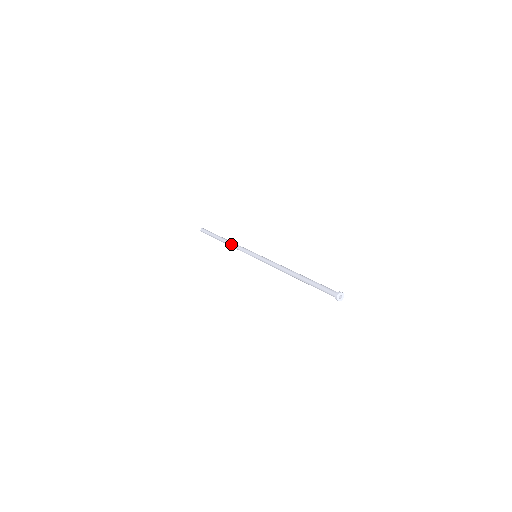
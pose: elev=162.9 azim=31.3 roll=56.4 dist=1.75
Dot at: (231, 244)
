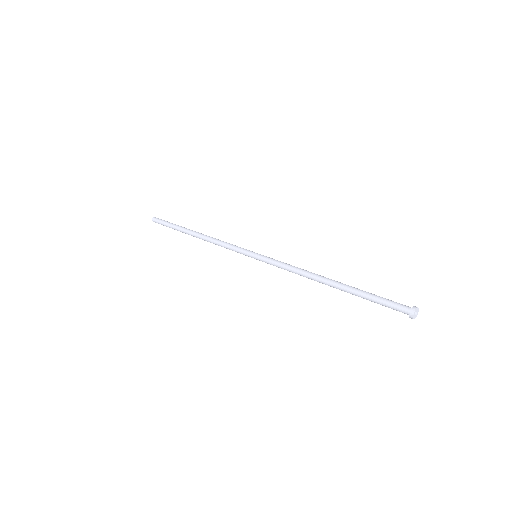
Dot at: (211, 239)
